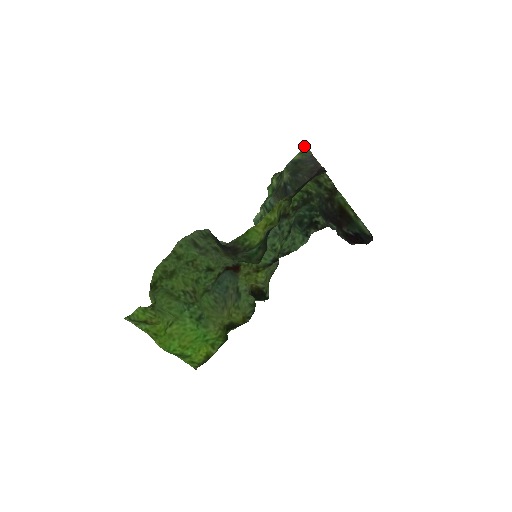
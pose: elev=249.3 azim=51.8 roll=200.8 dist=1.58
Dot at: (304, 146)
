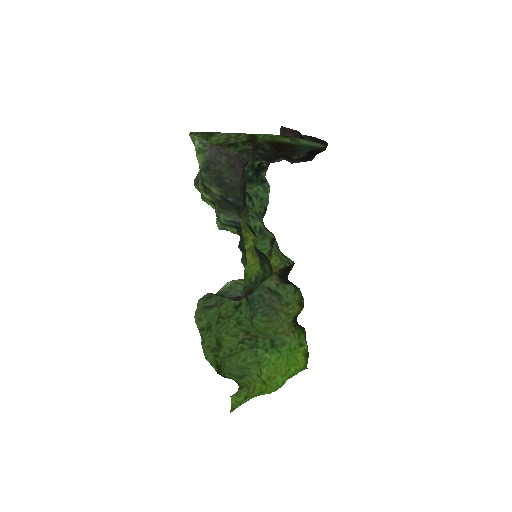
Dot at: (189, 135)
